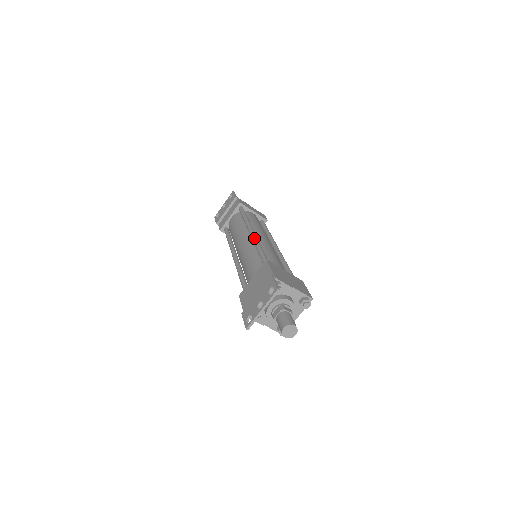
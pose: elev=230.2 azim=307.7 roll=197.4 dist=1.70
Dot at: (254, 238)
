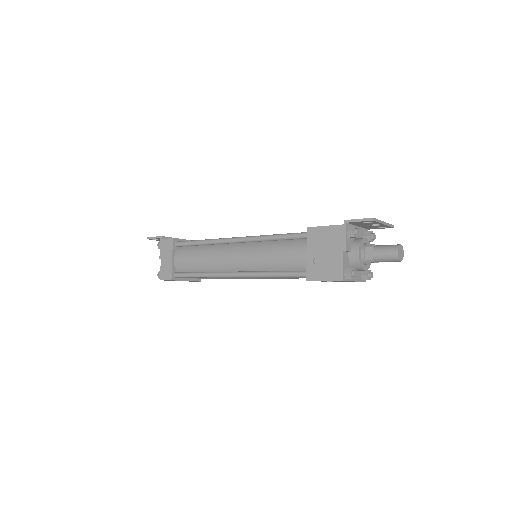
Dot at: occluded
